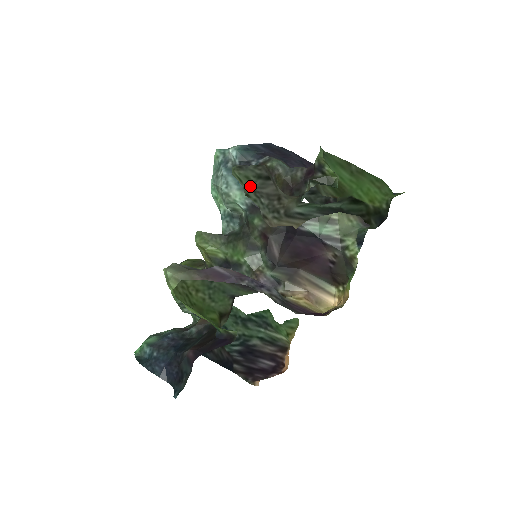
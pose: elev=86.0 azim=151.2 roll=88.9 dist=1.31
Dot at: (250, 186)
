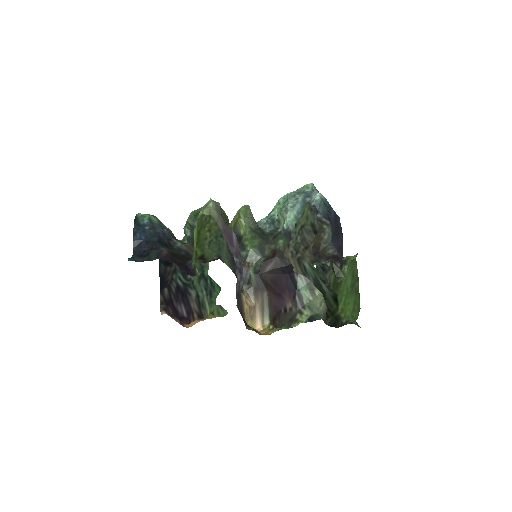
Dot at: (303, 223)
